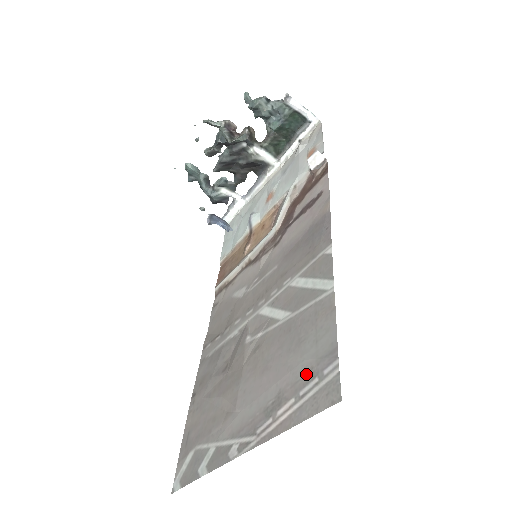
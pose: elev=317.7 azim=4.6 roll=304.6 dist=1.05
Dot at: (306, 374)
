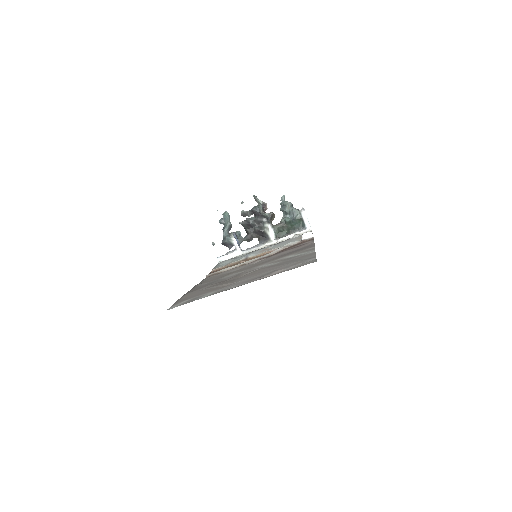
Dot at: (294, 264)
